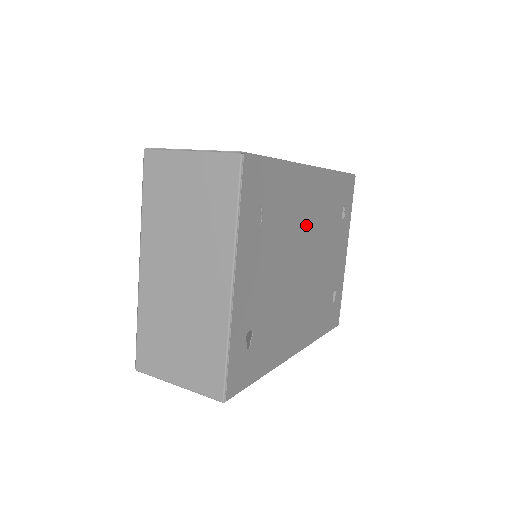
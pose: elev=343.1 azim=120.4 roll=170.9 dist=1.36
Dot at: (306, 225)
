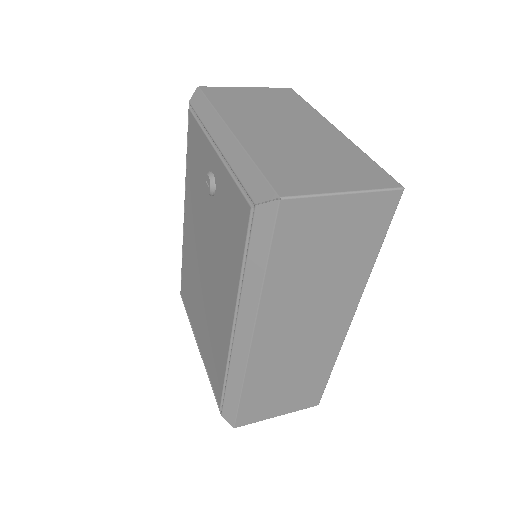
Dot at: occluded
